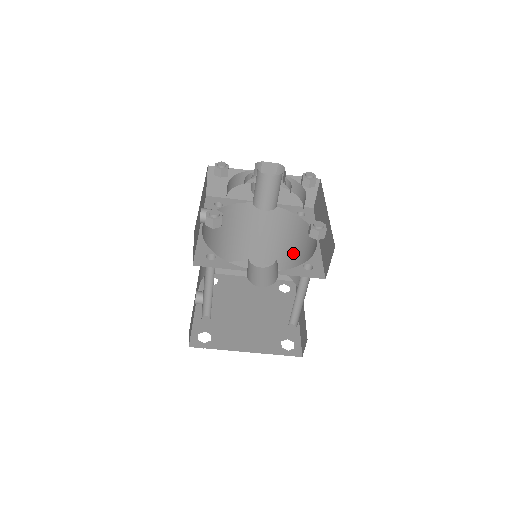
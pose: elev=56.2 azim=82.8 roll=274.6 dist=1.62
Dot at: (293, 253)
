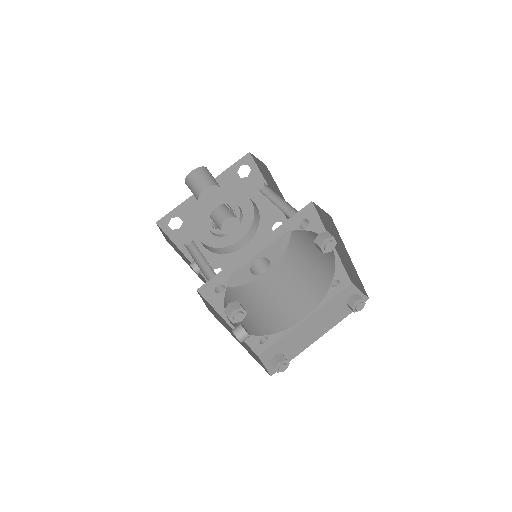
Dot at: (313, 261)
